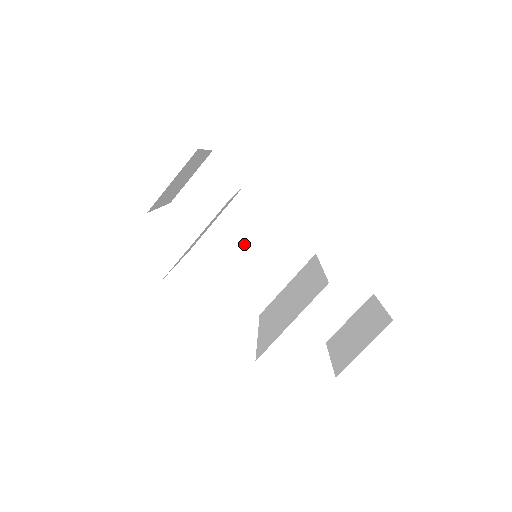
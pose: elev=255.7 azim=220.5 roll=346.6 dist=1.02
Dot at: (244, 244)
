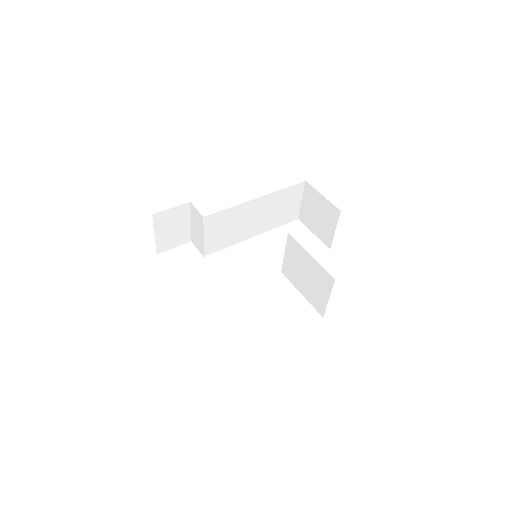
Dot at: (224, 236)
